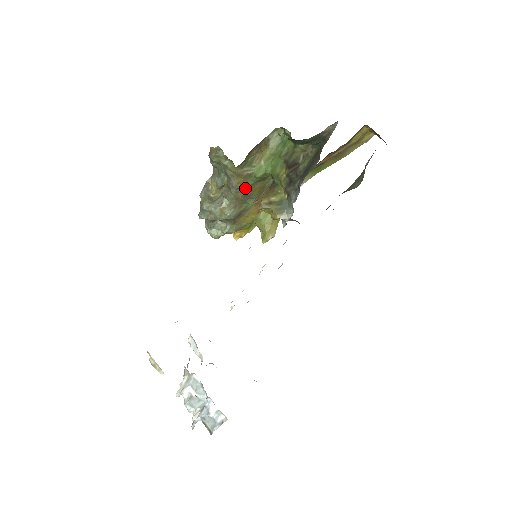
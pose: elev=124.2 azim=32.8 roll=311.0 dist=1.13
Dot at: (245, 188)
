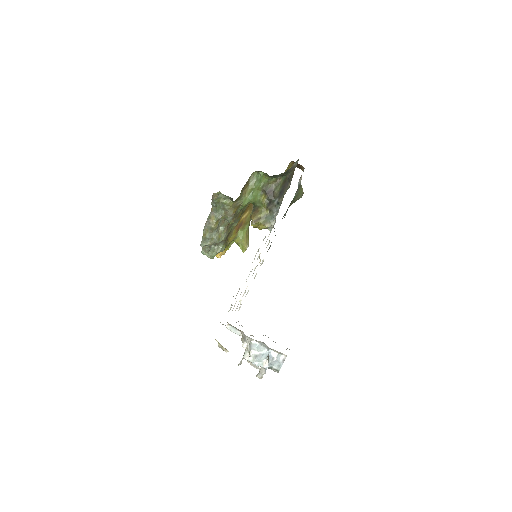
Dot at: (236, 215)
